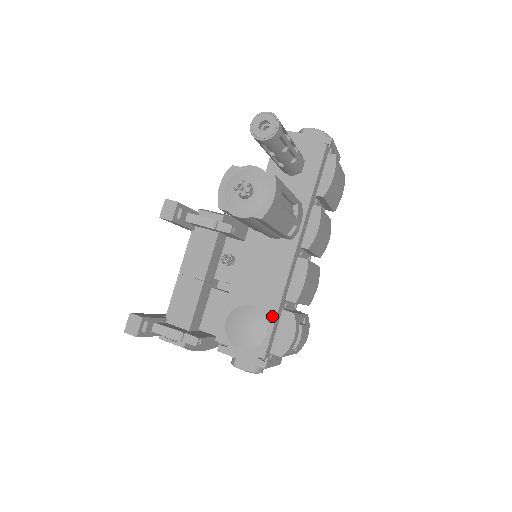
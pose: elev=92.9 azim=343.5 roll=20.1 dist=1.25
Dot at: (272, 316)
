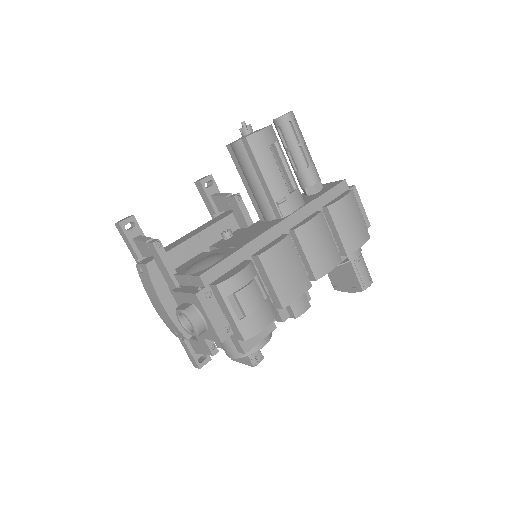
Dot at: (230, 254)
